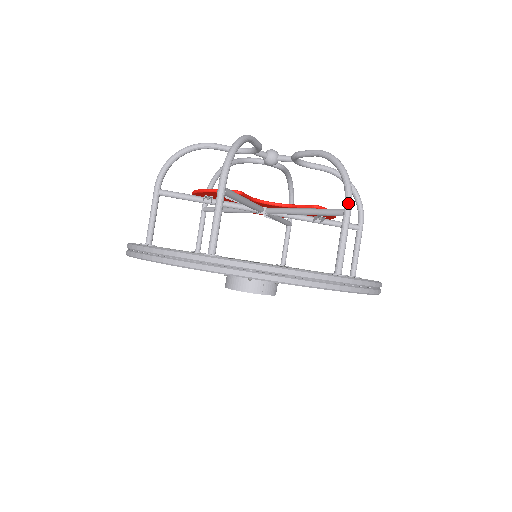
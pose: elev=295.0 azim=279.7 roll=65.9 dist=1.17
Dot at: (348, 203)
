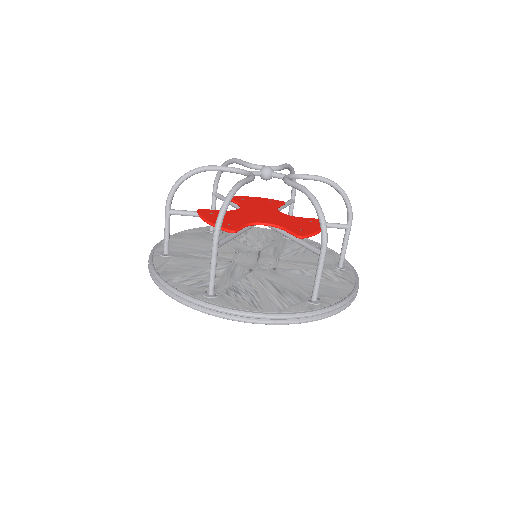
Dot at: (323, 248)
